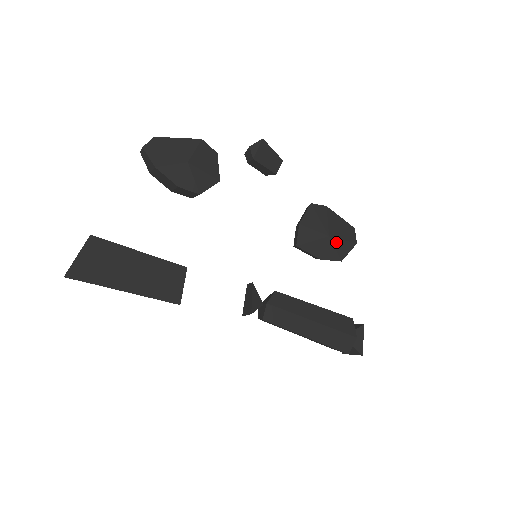
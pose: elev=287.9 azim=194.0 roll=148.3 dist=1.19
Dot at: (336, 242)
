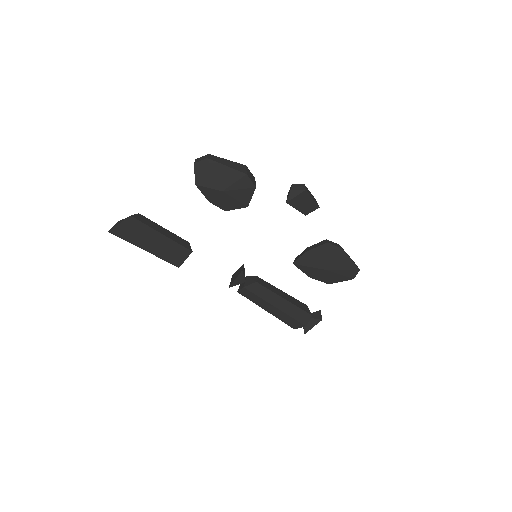
Dot at: (331, 274)
